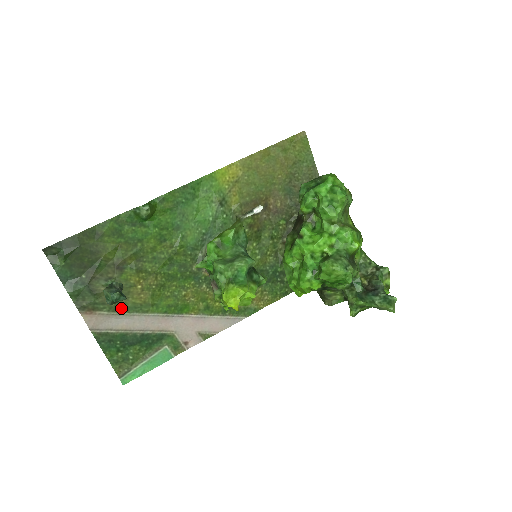
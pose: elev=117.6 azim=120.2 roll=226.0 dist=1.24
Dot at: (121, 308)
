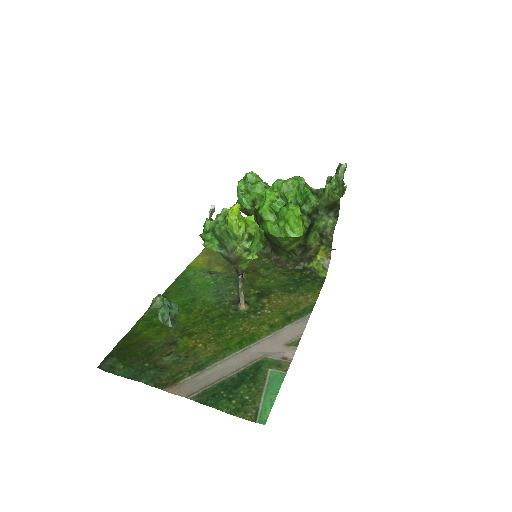
Dot at: (199, 367)
